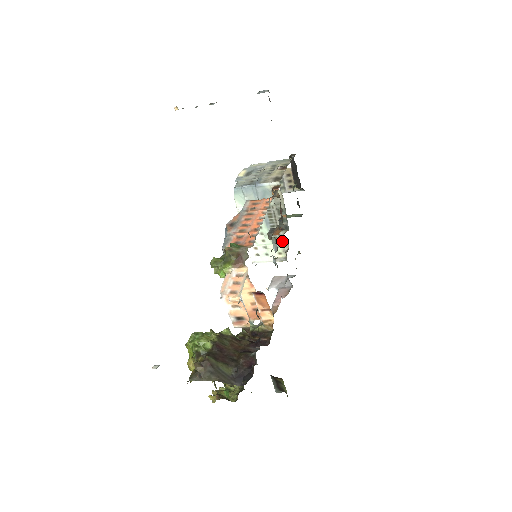
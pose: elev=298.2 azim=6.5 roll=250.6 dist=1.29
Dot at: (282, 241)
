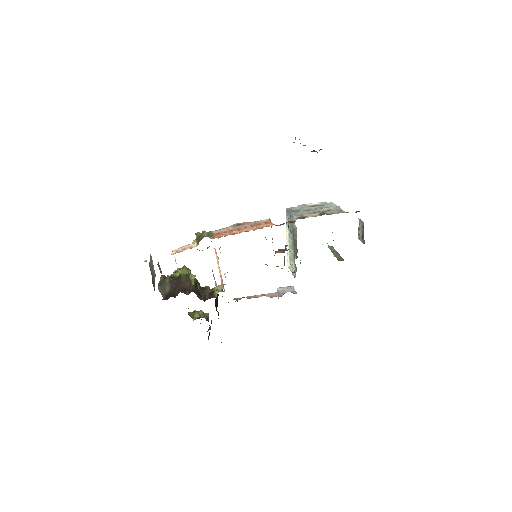
Dot at: occluded
